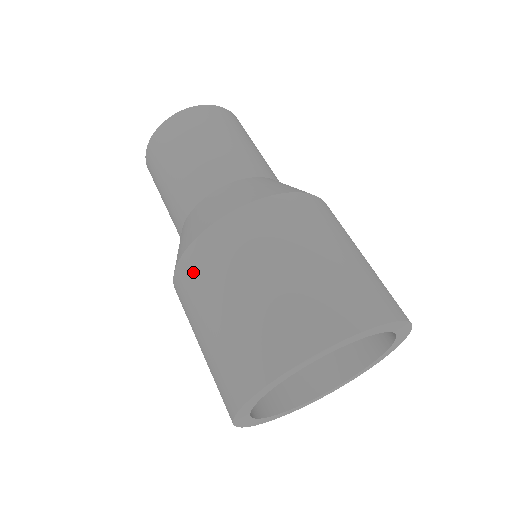
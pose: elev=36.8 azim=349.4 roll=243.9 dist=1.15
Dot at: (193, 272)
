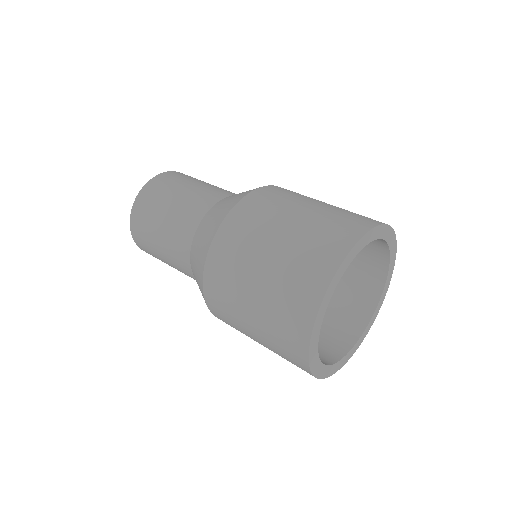
Dot at: (232, 238)
